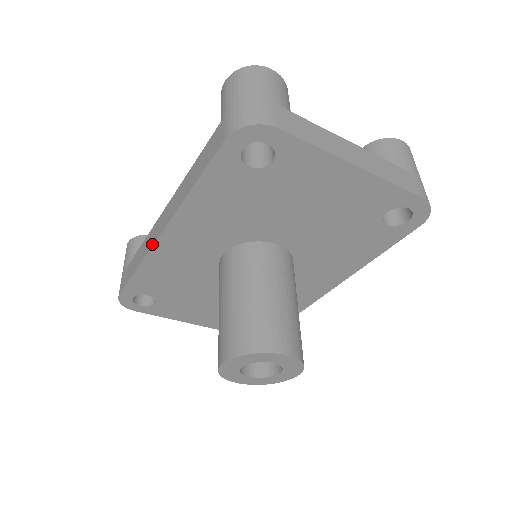
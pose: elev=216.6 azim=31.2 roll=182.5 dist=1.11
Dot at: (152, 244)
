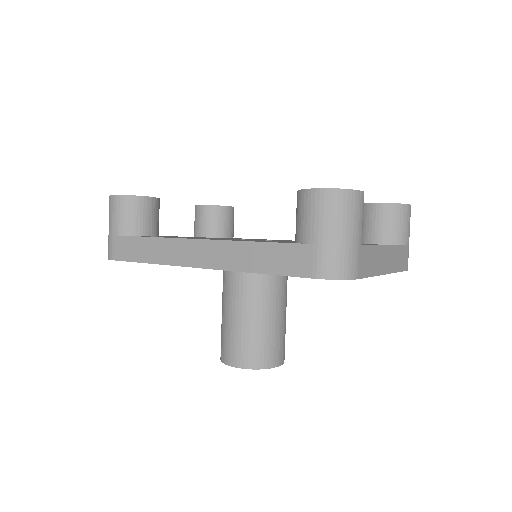
Dot at: (180, 264)
